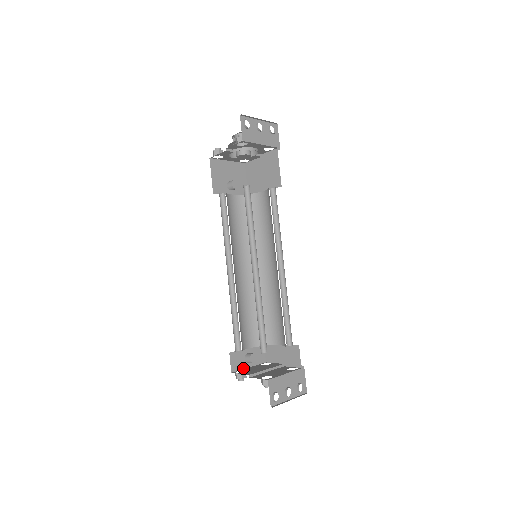
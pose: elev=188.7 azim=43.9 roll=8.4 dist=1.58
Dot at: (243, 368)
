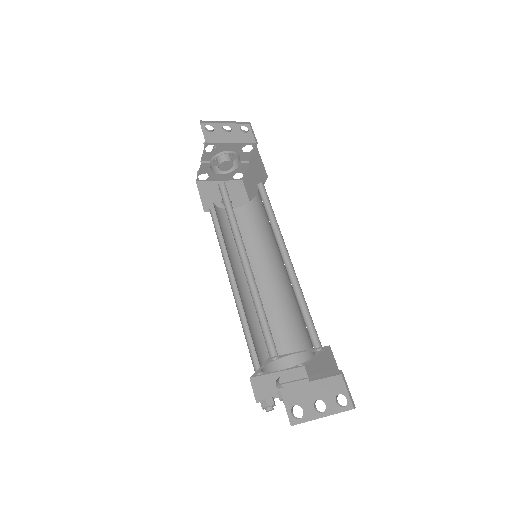
Dot at: (275, 397)
